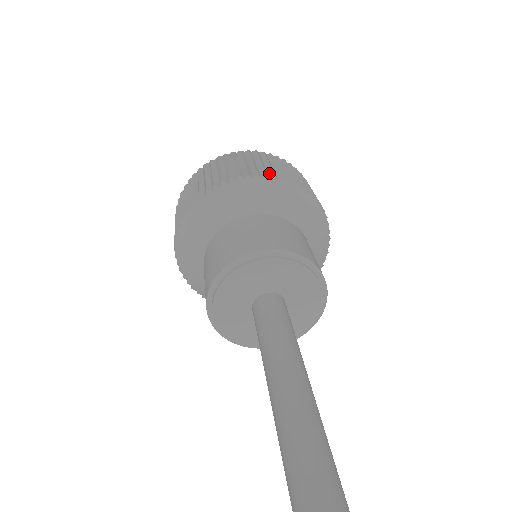
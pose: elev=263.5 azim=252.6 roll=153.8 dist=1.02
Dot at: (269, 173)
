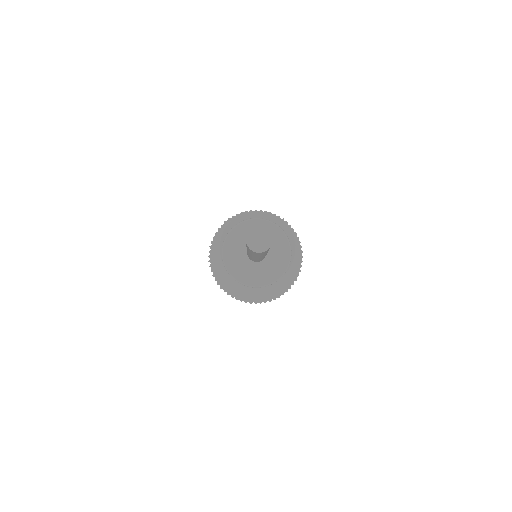
Dot at: occluded
